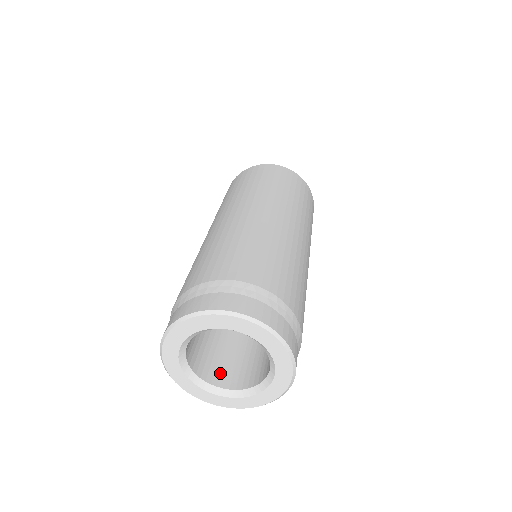
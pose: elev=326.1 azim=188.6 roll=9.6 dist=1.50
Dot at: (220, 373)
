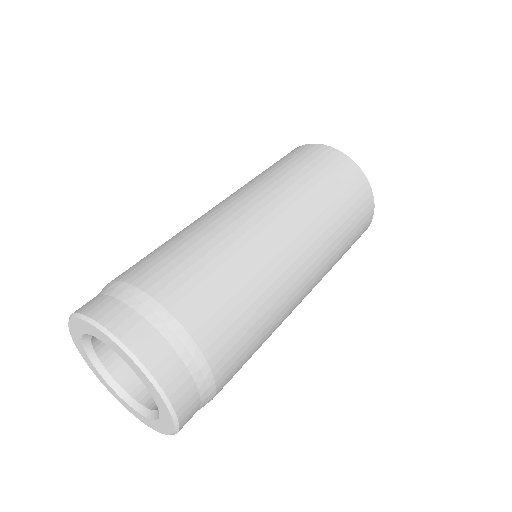
Dot at: occluded
